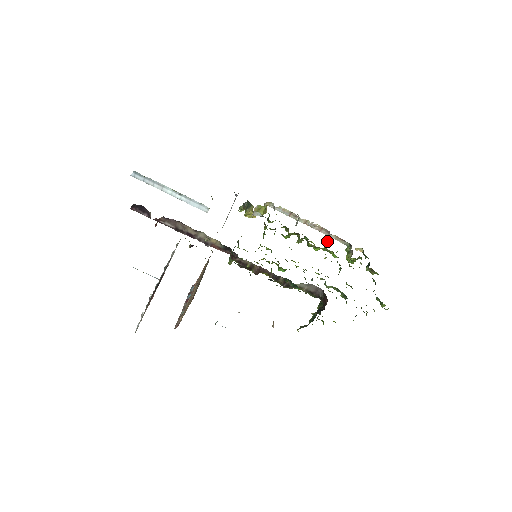
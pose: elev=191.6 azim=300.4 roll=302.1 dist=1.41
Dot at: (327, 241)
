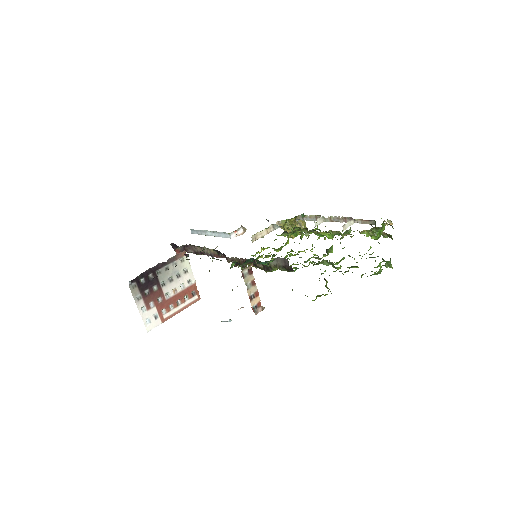
Dot at: (346, 227)
